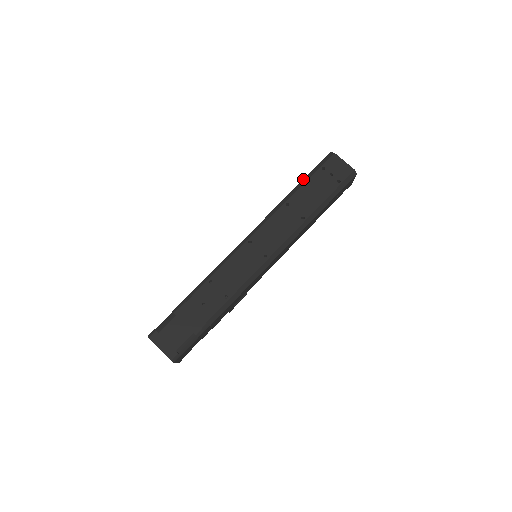
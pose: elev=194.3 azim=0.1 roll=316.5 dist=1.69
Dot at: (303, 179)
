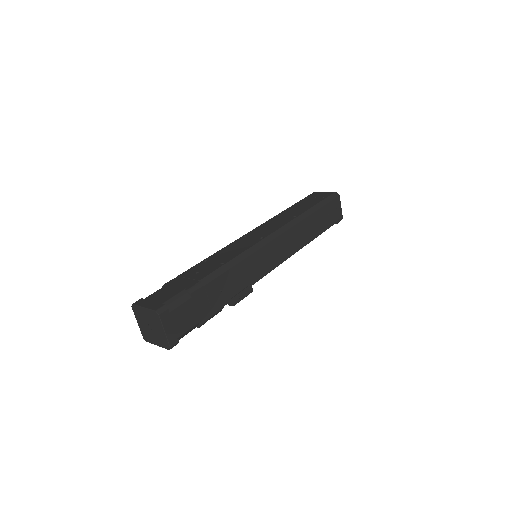
Dot at: occluded
